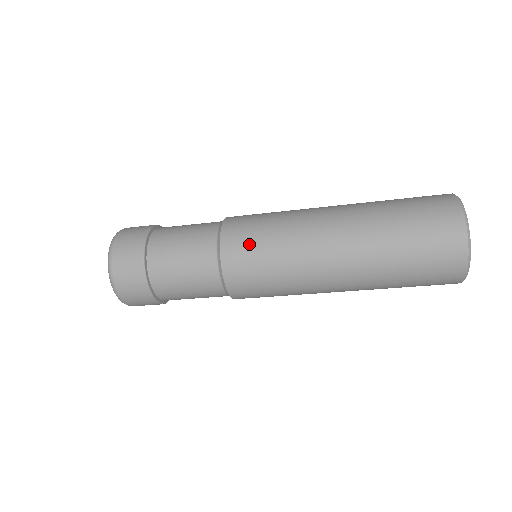
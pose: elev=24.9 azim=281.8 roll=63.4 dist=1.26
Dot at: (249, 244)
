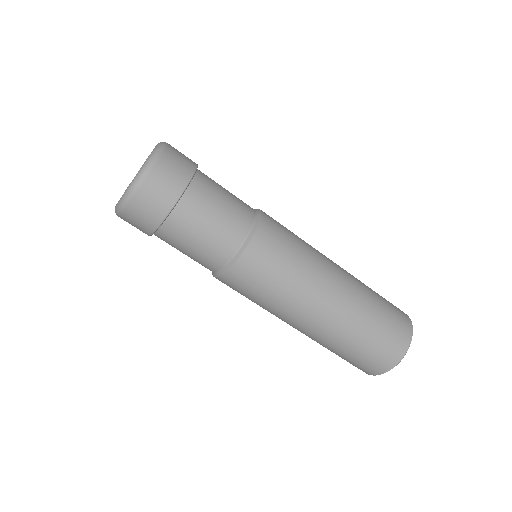
Dot at: (283, 233)
